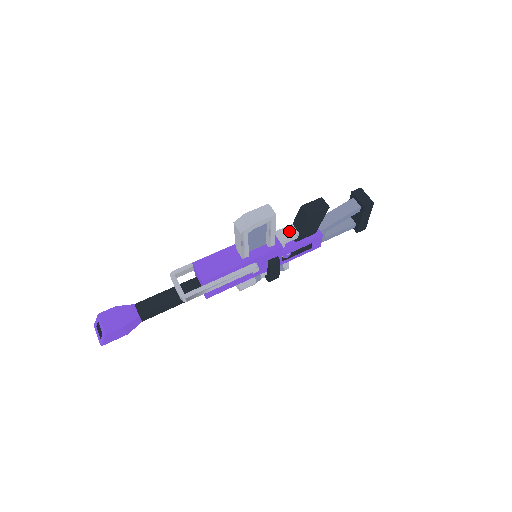
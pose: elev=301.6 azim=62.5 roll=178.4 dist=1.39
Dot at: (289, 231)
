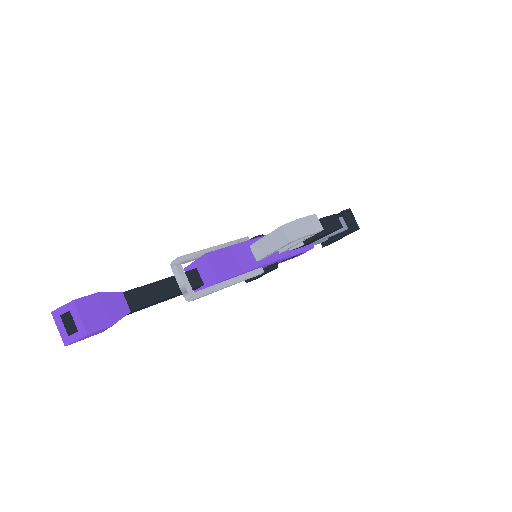
Dot at: occluded
